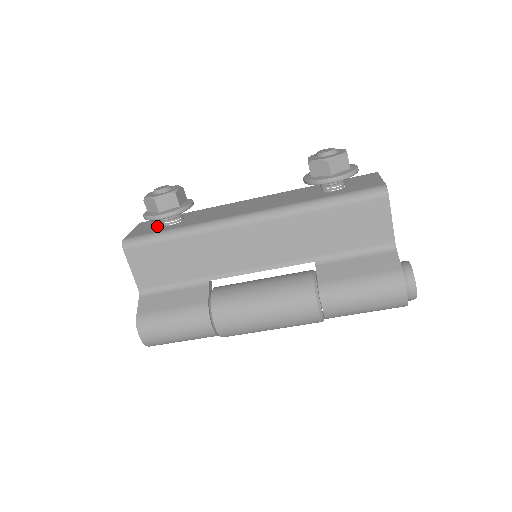
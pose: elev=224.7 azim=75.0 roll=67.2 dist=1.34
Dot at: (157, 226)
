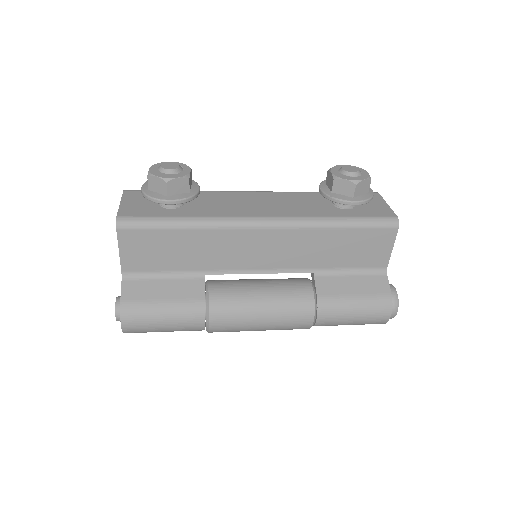
Dot at: (154, 205)
